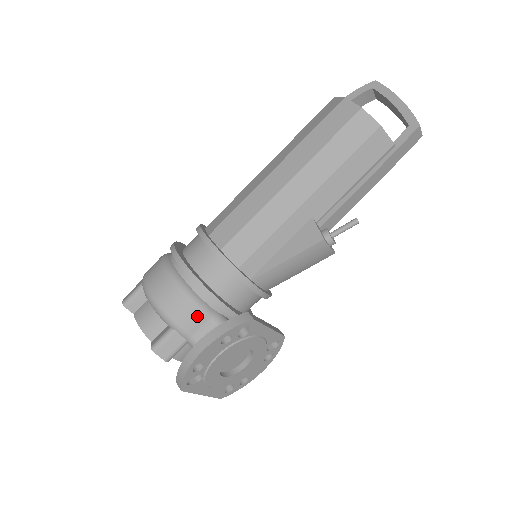
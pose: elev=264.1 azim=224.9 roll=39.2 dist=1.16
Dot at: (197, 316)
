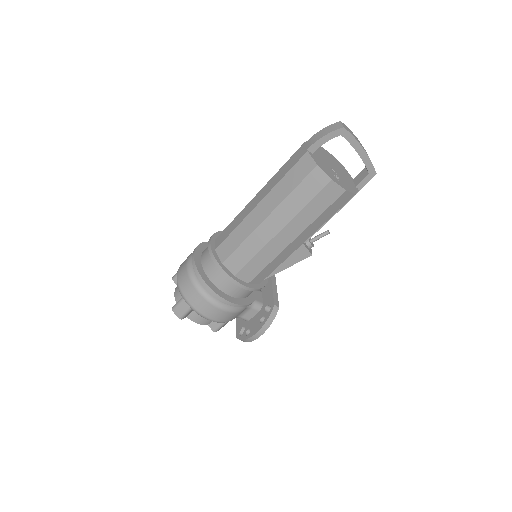
Dot at: occluded
